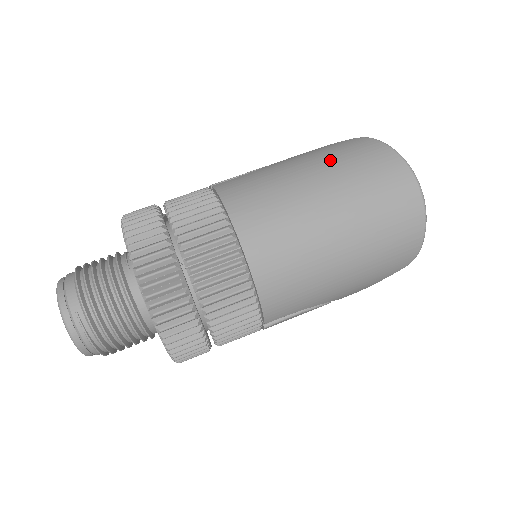
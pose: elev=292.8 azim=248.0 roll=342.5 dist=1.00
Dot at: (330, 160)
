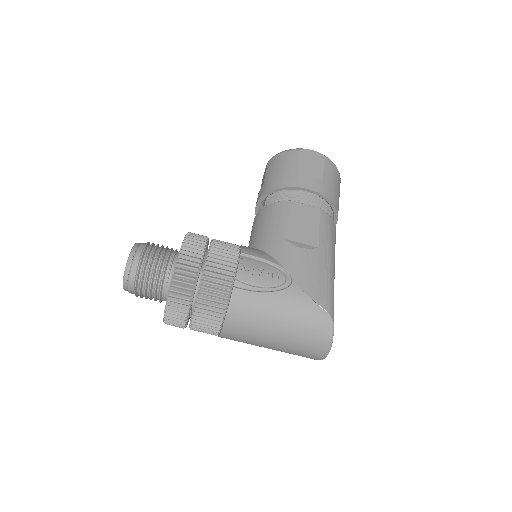
Dot at: (298, 326)
